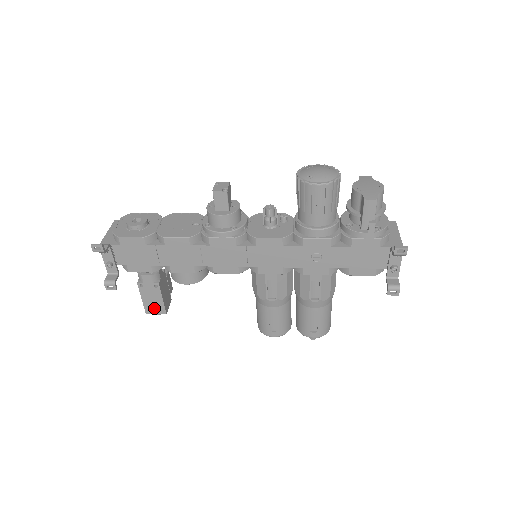
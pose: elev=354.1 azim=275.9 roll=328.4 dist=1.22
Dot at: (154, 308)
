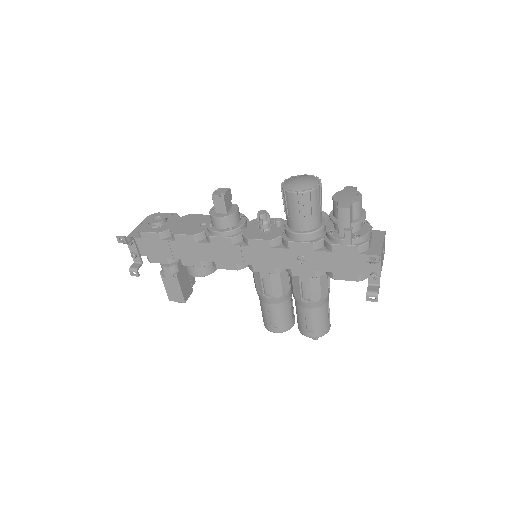
Dot at: (175, 296)
